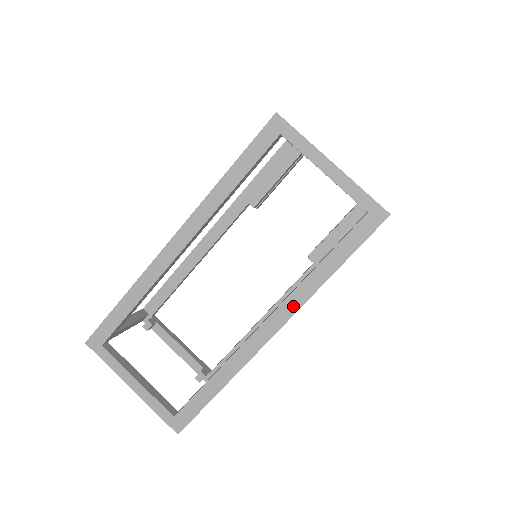
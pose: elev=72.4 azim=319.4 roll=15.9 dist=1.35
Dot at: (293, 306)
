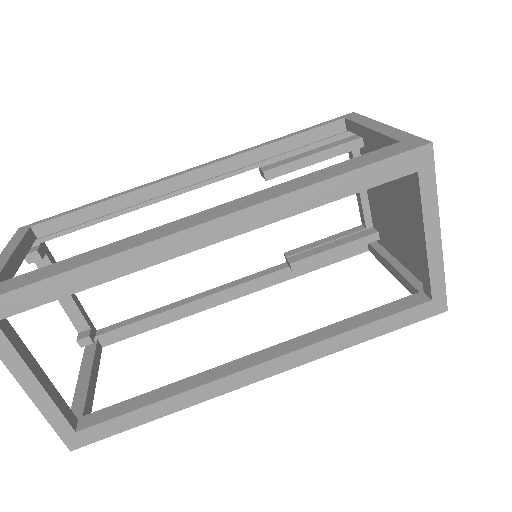
Dot at: (300, 359)
